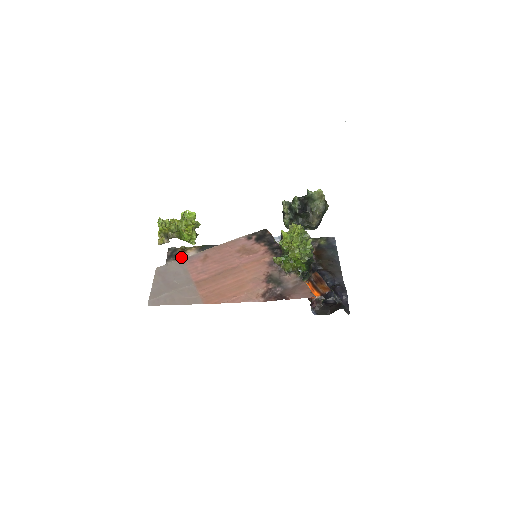
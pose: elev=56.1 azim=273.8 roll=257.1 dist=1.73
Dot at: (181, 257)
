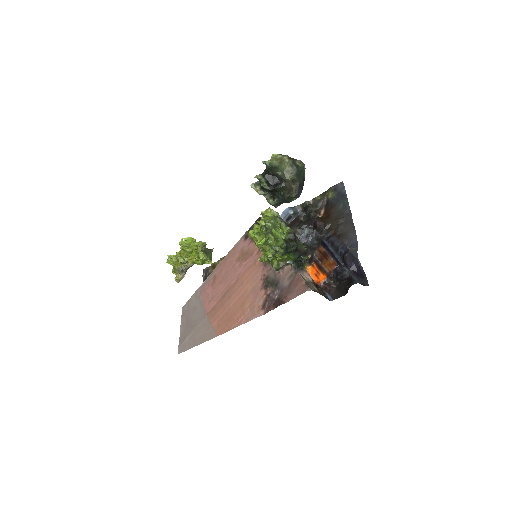
Dot at: occluded
